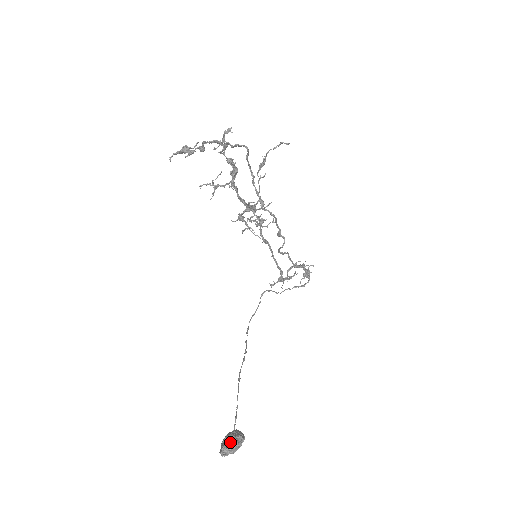
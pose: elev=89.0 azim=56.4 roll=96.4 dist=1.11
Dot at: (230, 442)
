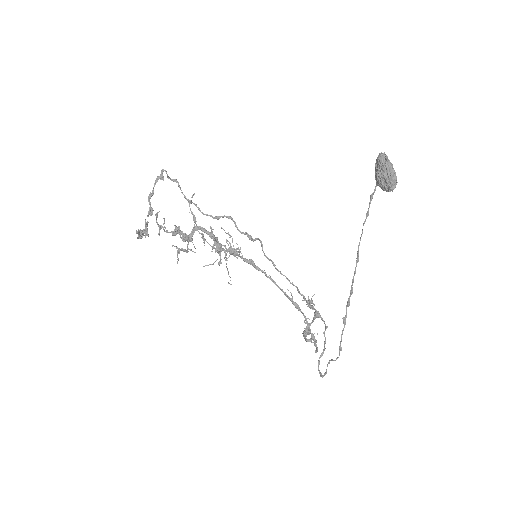
Dot at: (376, 160)
